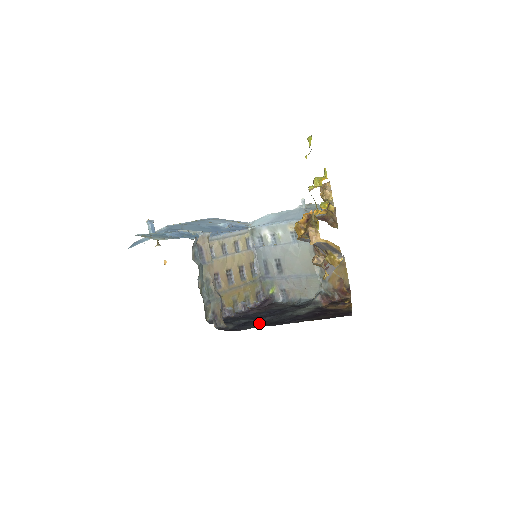
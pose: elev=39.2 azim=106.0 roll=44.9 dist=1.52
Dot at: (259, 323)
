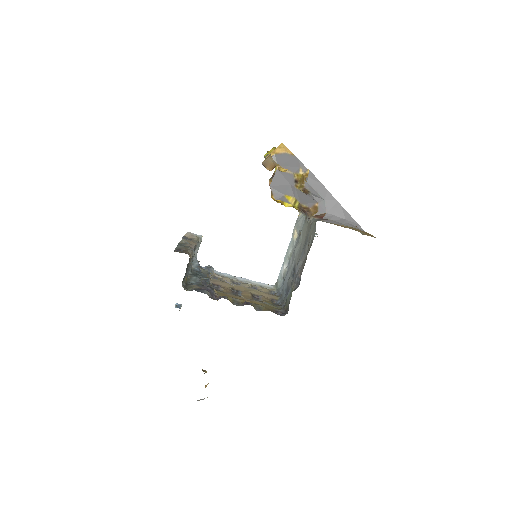
Dot at: occluded
